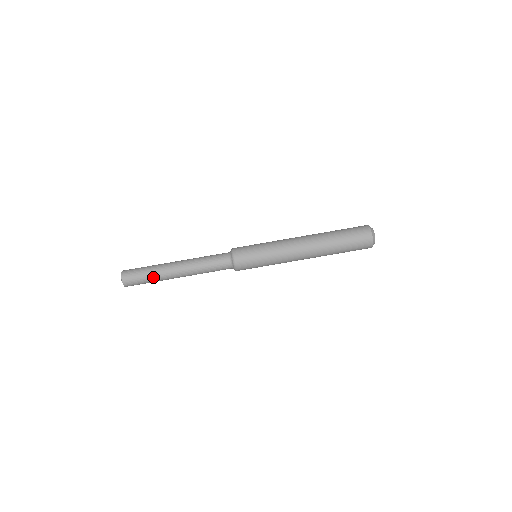
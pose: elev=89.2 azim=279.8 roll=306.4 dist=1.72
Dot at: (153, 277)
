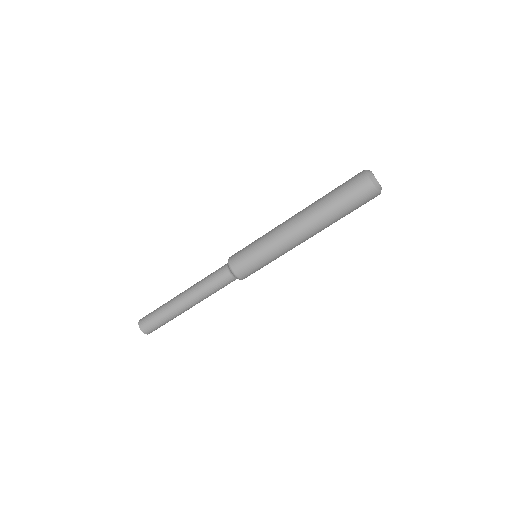
Dot at: (166, 317)
